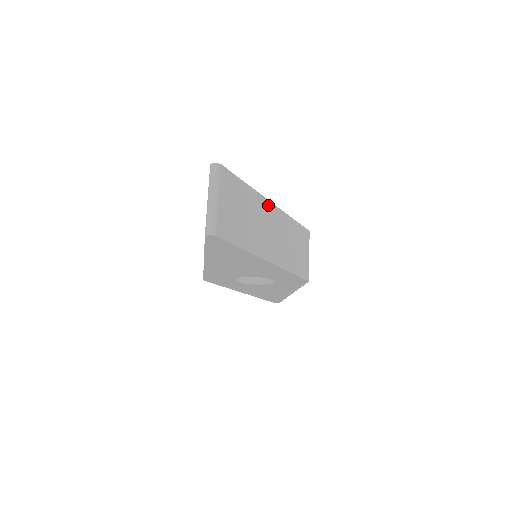
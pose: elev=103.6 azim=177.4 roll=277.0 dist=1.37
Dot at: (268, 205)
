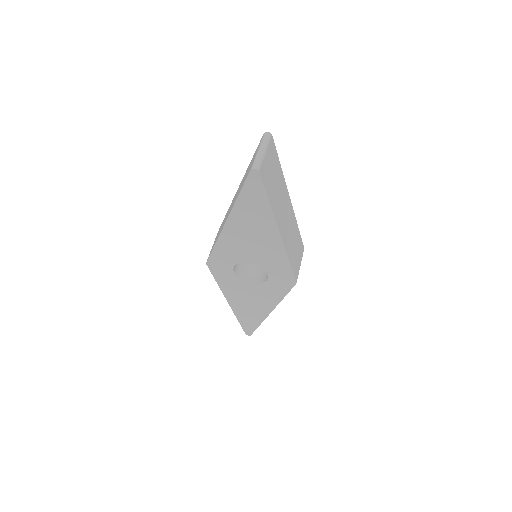
Dot at: (287, 195)
